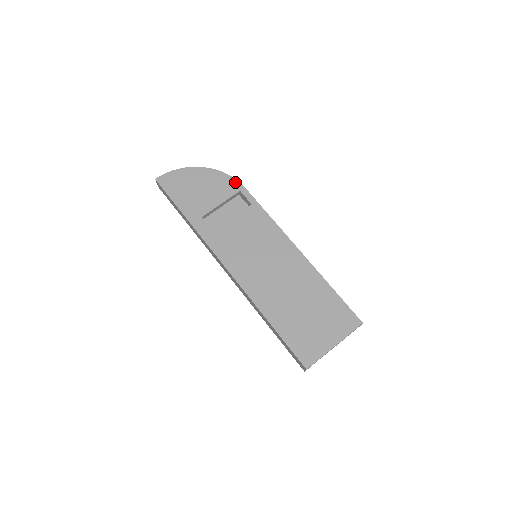
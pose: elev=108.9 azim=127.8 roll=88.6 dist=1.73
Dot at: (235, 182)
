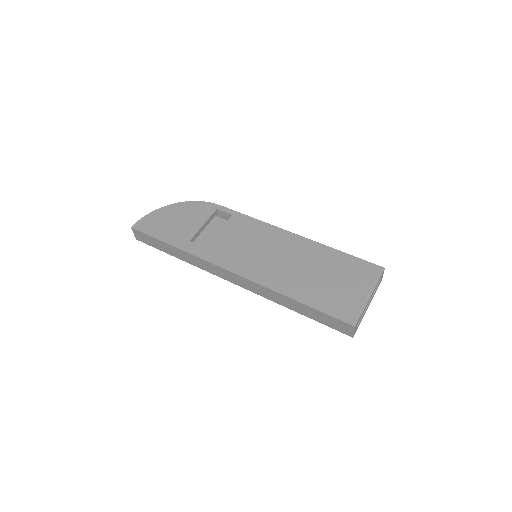
Dot at: (209, 204)
